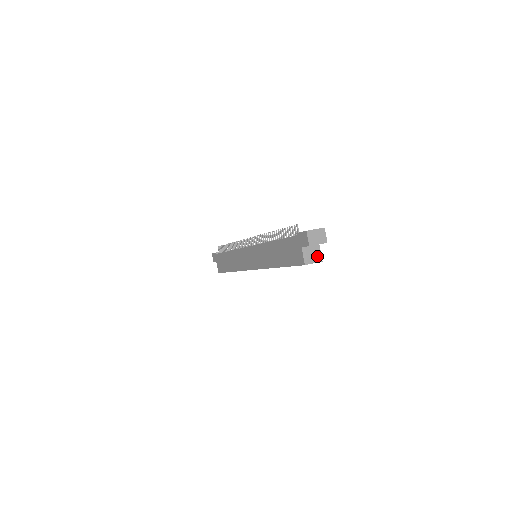
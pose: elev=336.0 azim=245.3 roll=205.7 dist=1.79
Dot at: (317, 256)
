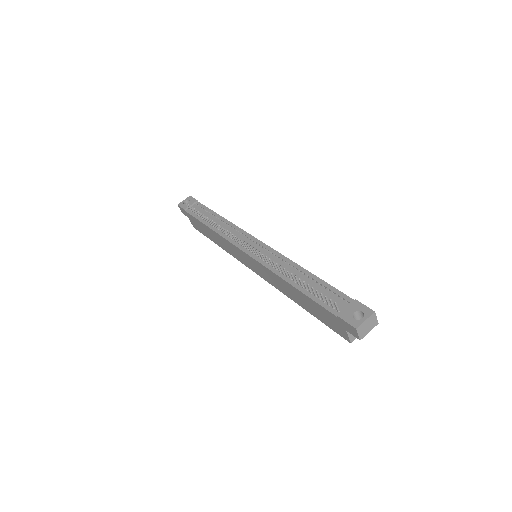
Dot at: occluded
